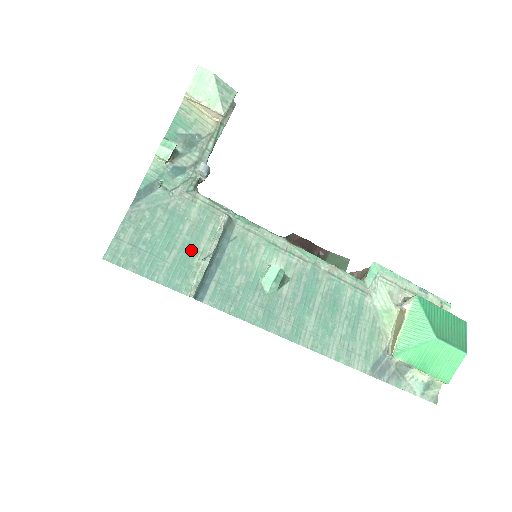
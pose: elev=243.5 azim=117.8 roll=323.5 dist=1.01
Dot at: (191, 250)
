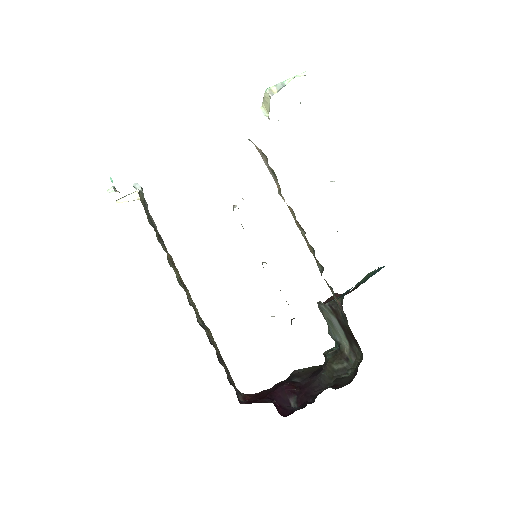
Dot at: occluded
